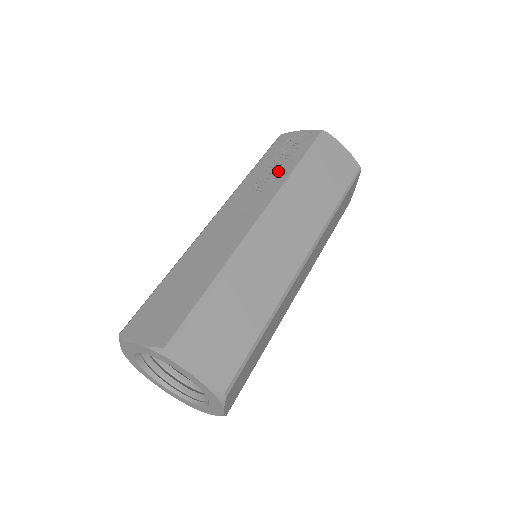
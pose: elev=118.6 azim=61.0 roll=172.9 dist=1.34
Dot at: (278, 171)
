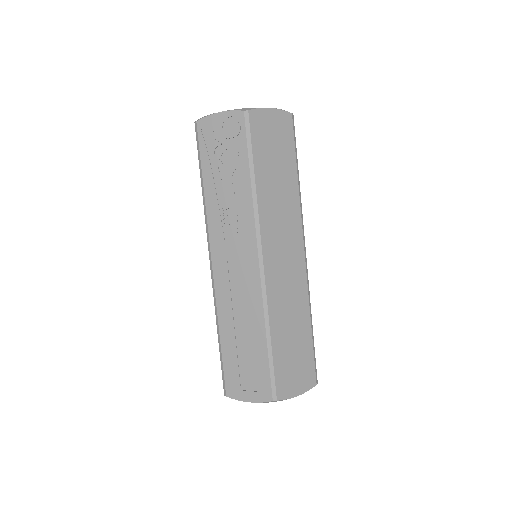
Dot at: (235, 190)
